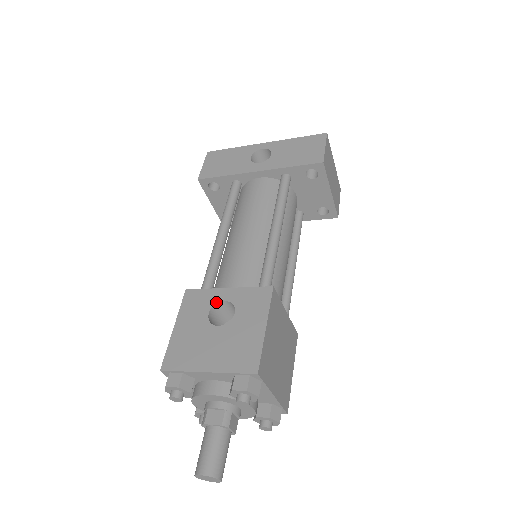
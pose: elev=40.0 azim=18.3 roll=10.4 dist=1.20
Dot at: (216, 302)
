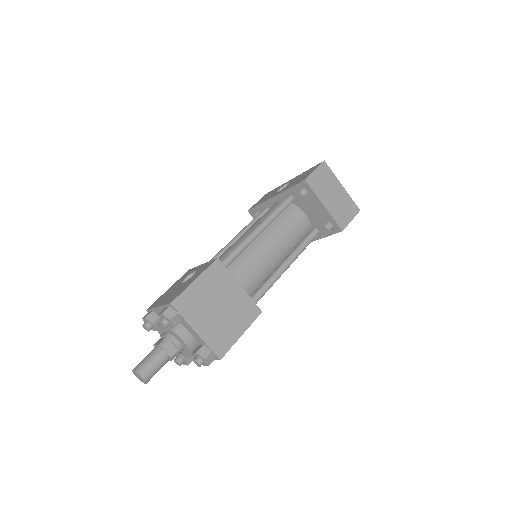
Dot at: (192, 272)
